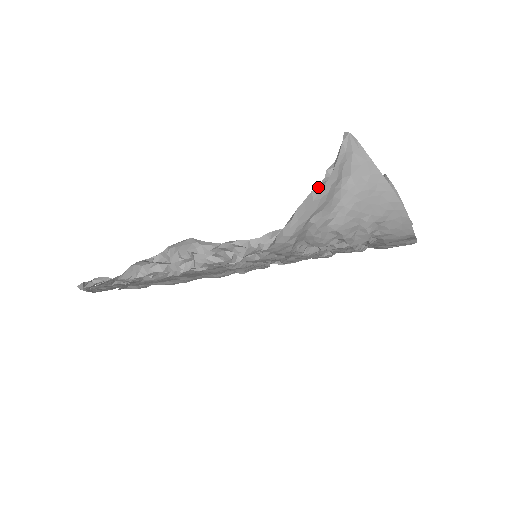
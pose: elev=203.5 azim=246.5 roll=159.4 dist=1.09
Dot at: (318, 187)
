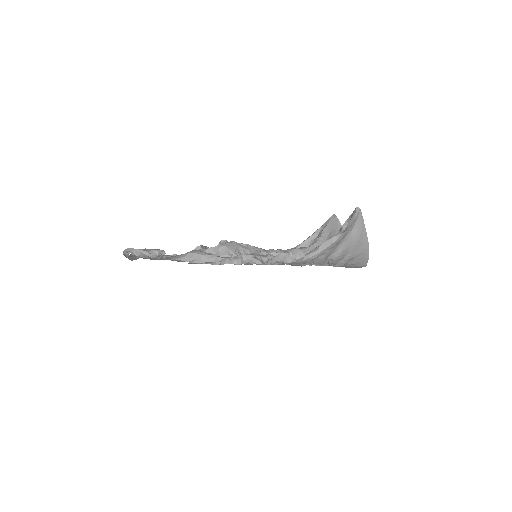
Dot at: (337, 235)
